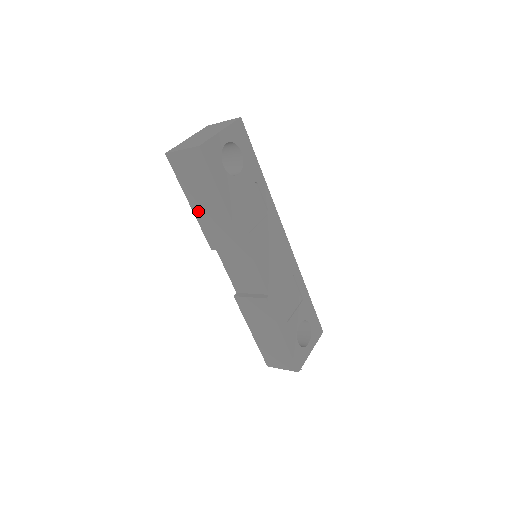
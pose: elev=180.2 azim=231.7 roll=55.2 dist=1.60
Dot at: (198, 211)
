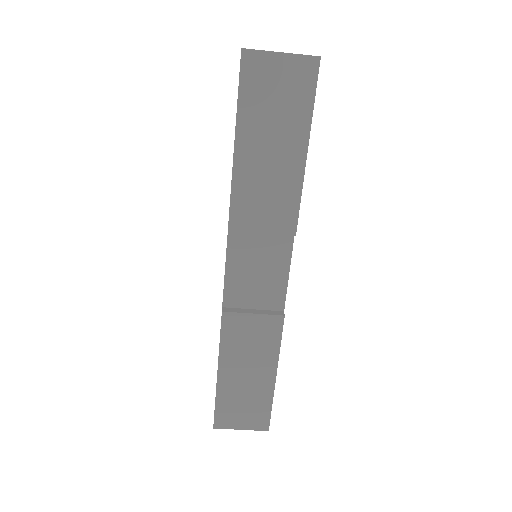
Dot at: (245, 161)
